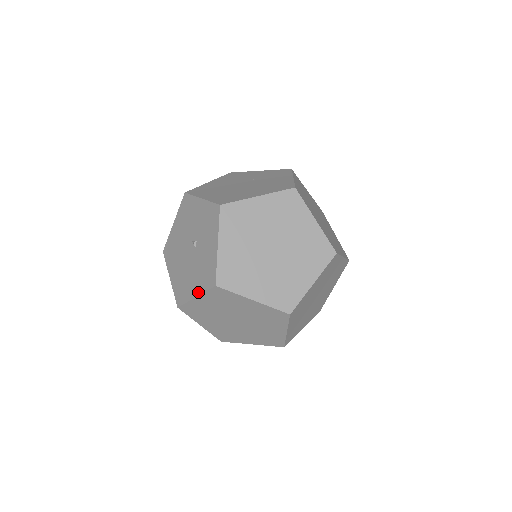
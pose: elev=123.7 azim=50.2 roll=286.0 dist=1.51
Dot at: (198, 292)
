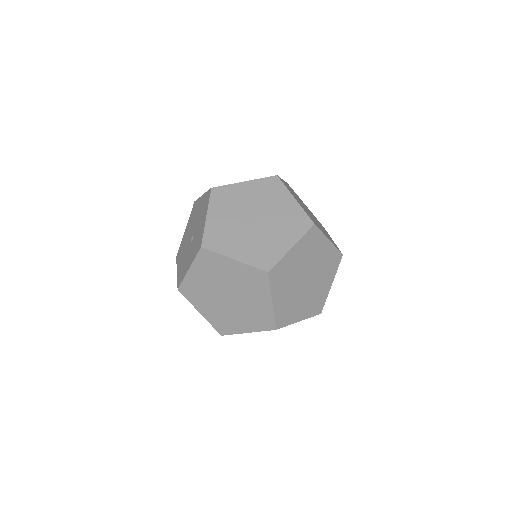
Dot at: (178, 273)
